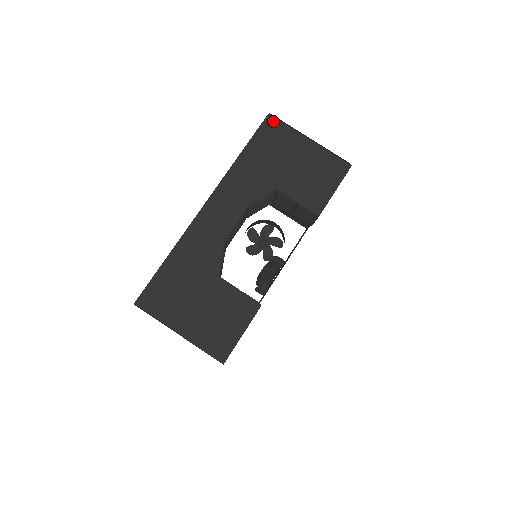
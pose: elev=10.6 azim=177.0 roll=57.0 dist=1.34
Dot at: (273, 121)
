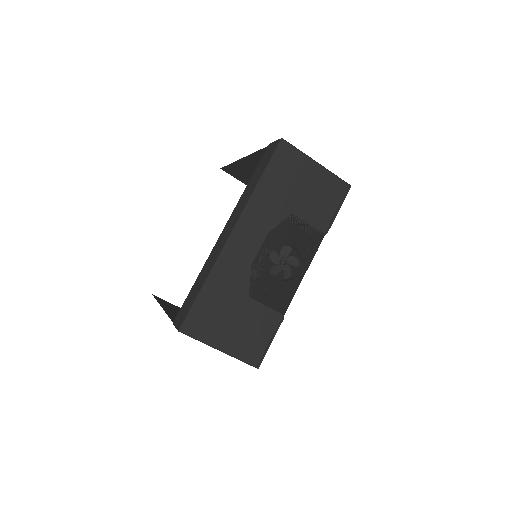
Dot at: (286, 146)
